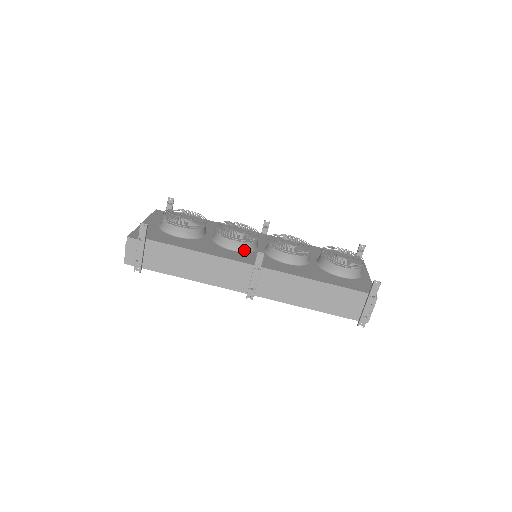
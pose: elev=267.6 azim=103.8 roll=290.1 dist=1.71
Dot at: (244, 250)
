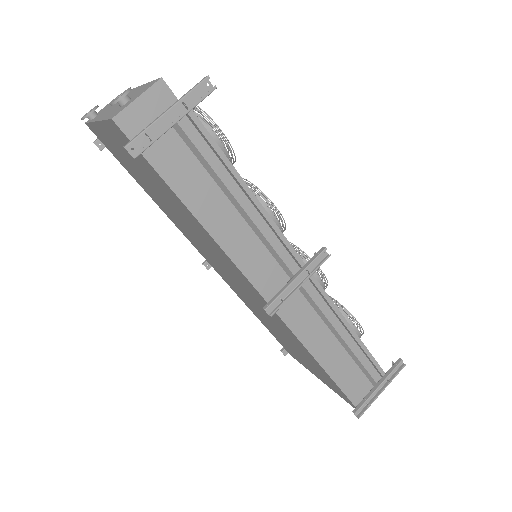
Dot at: occluded
